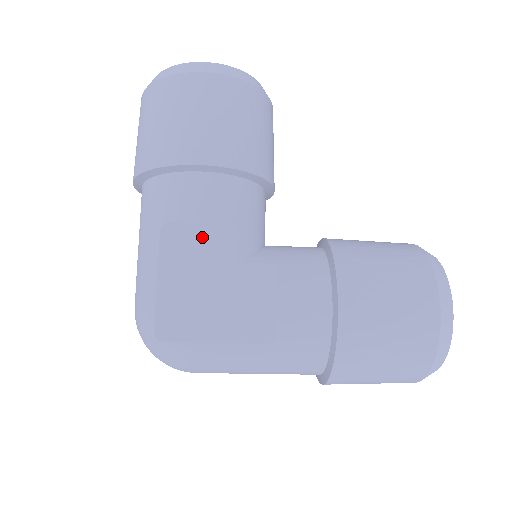
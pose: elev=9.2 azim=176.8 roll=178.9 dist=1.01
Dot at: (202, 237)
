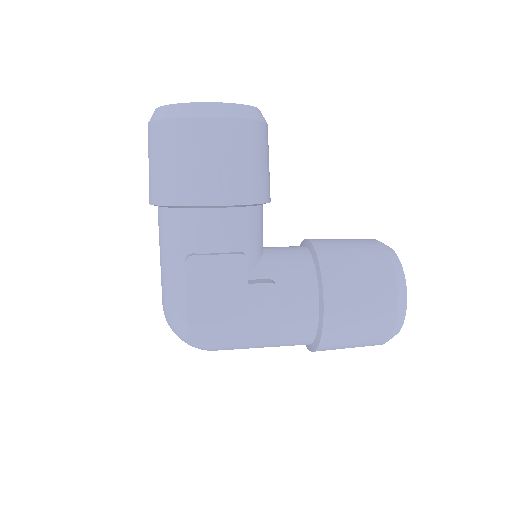
Dot at: (219, 266)
